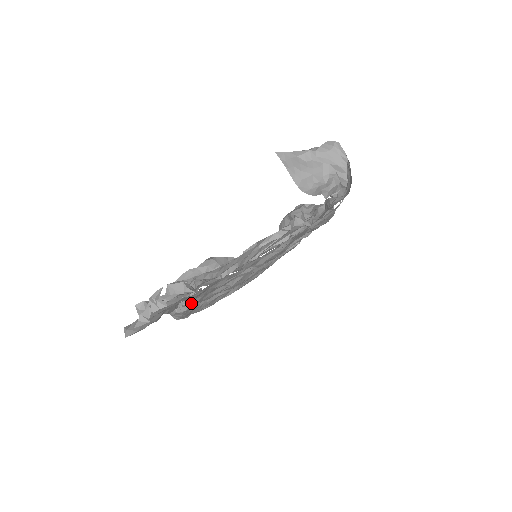
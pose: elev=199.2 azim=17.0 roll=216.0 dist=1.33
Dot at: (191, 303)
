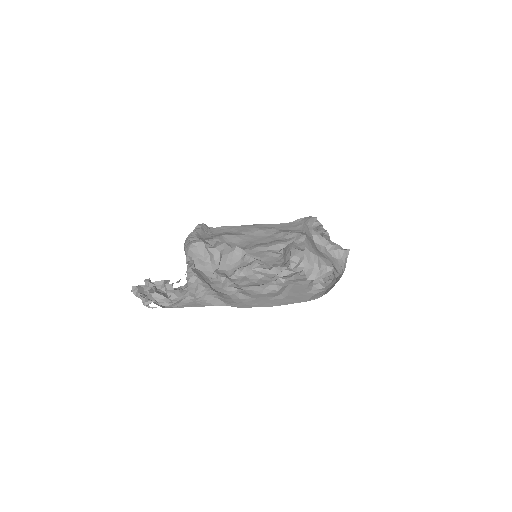
Dot at: occluded
